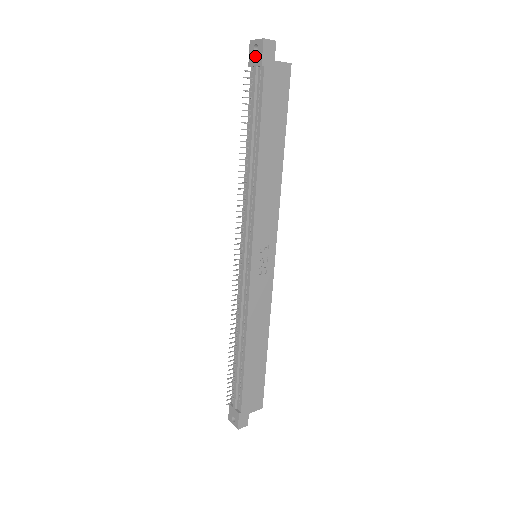
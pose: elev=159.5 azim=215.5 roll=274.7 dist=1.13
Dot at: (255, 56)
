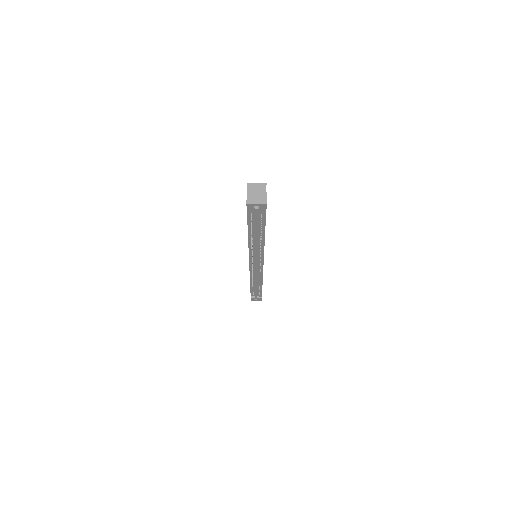
Dot at: (256, 210)
